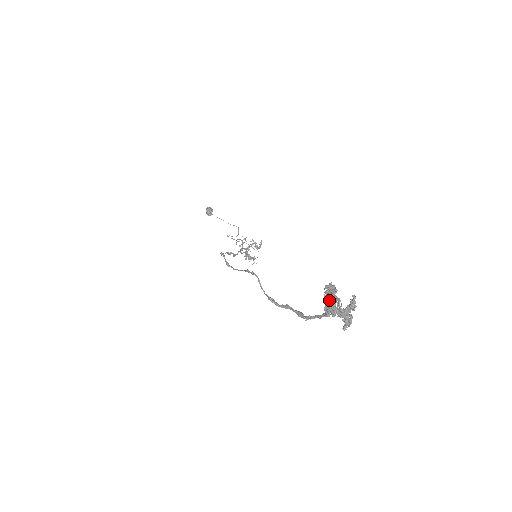
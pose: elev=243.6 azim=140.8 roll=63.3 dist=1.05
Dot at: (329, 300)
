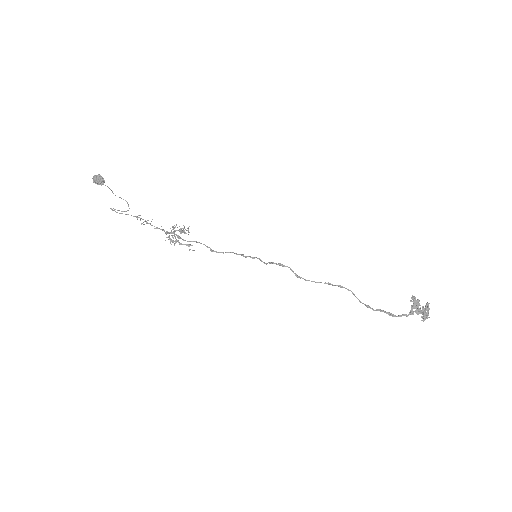
Dot at: (416, 306)
